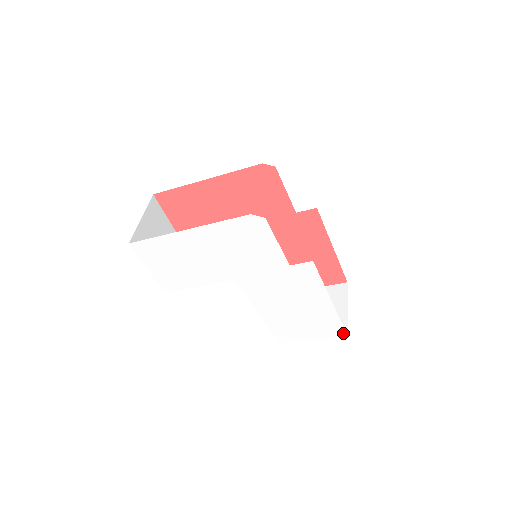
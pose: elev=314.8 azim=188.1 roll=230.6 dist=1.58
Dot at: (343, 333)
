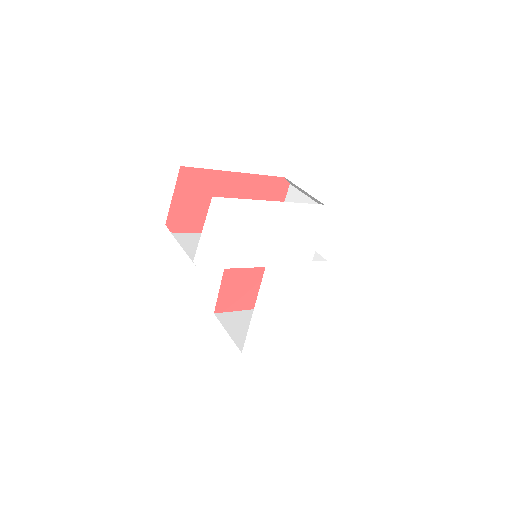
Dot at: (295, 341)
